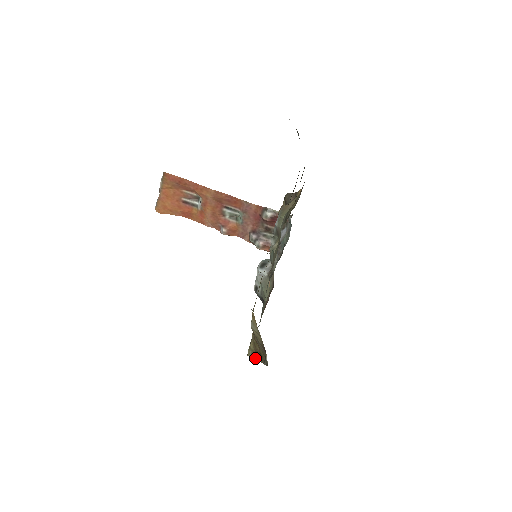
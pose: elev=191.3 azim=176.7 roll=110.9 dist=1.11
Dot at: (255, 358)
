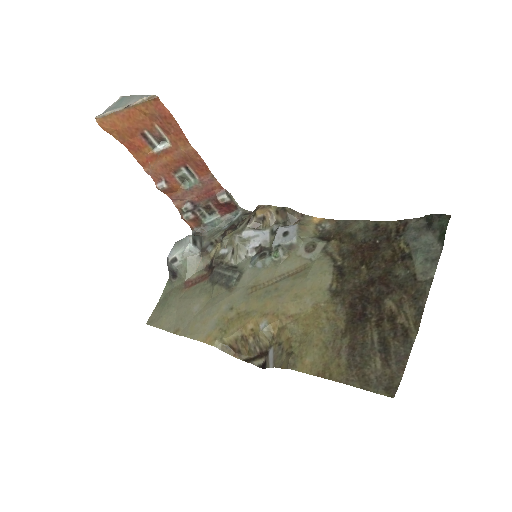
Dot at: (226, 351)
